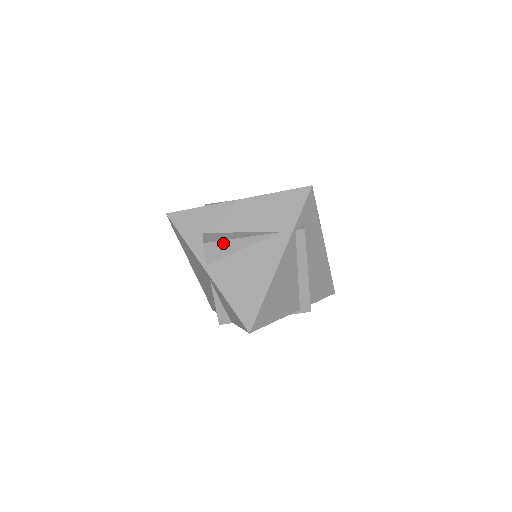
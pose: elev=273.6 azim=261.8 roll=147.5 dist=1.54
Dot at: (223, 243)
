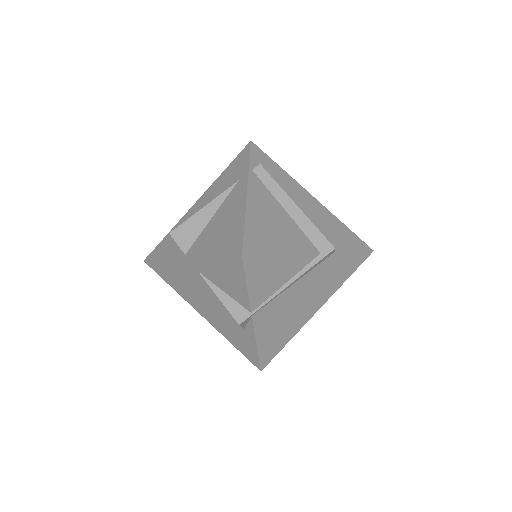
Dot at: (189, 222)
